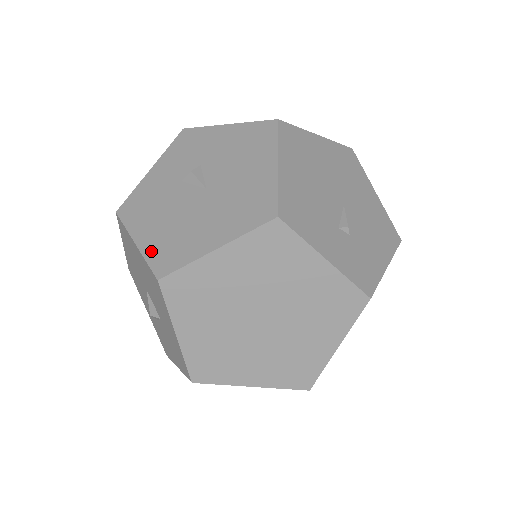
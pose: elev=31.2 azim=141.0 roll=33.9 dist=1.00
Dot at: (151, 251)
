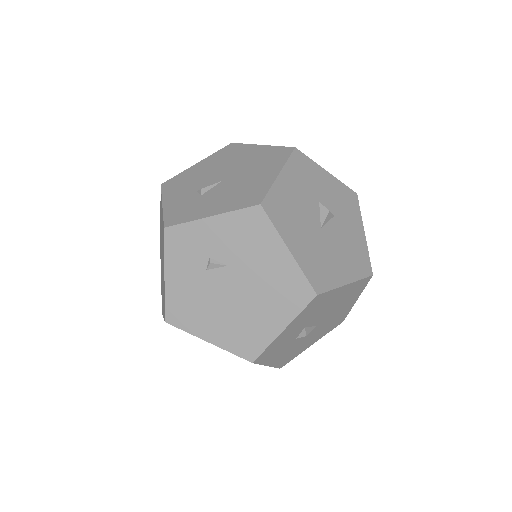
Dot at: occluded
